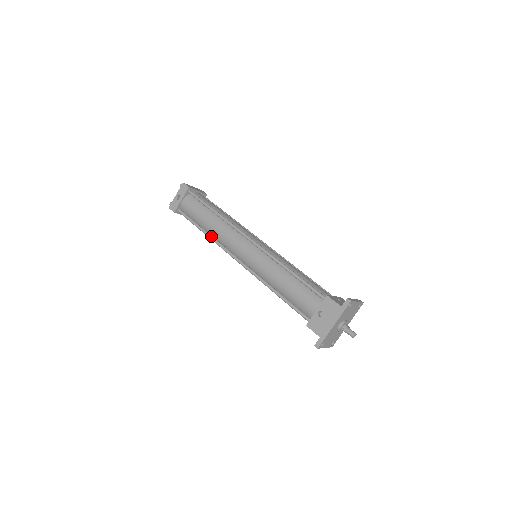
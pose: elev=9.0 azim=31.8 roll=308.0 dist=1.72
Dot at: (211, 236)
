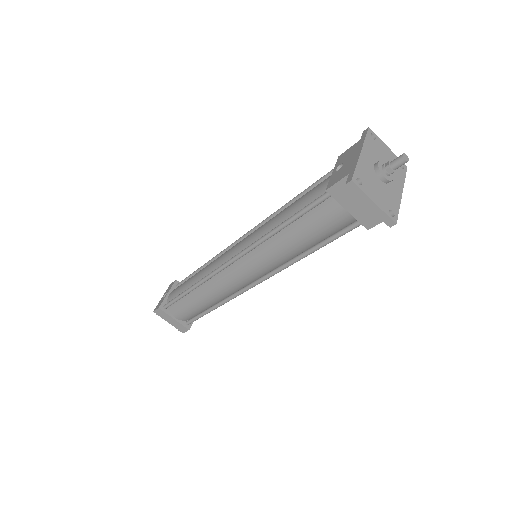
Dot at: (199, 281)
